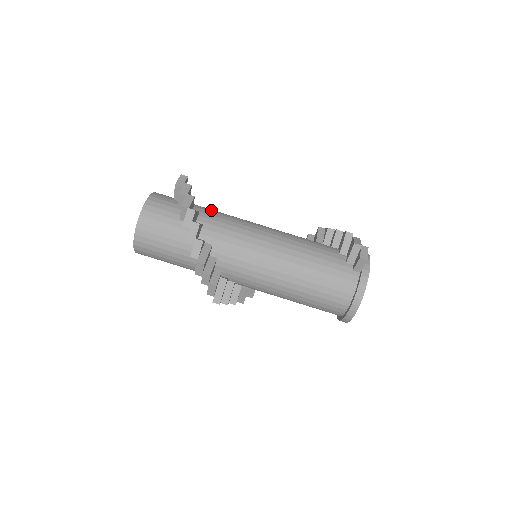
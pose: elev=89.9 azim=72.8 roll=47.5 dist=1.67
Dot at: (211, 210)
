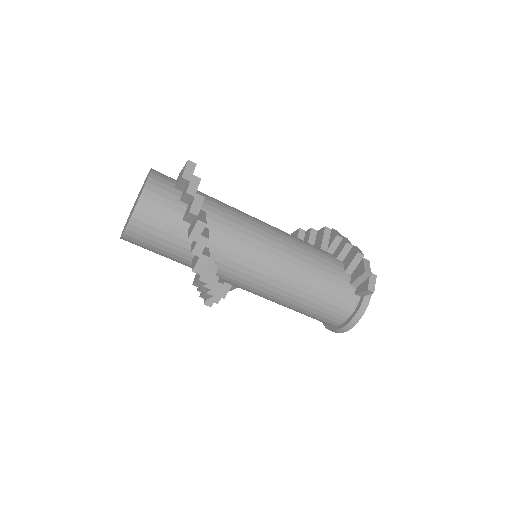
Dot at: (217, 205)
